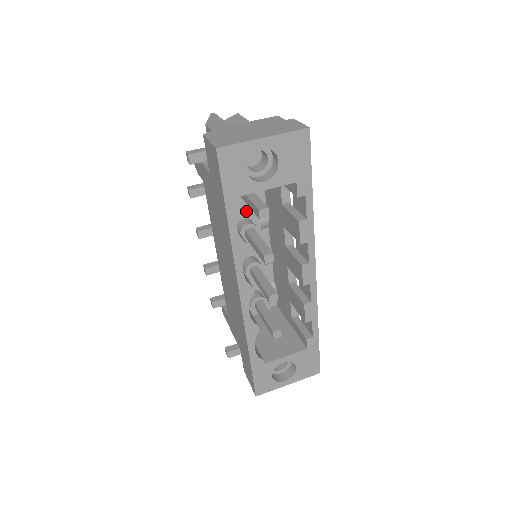
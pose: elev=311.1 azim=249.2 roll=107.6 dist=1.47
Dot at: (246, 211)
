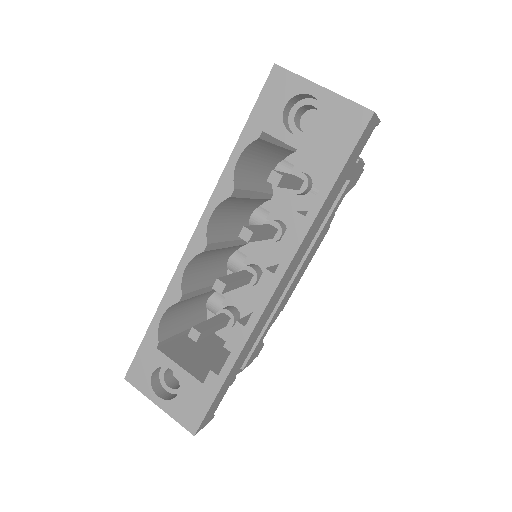
Dot at: (289, 215)
